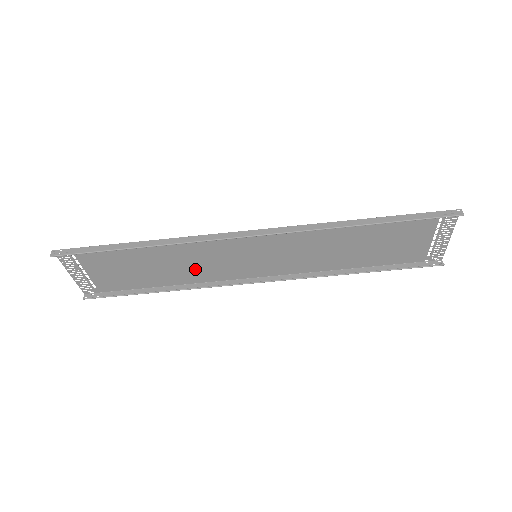
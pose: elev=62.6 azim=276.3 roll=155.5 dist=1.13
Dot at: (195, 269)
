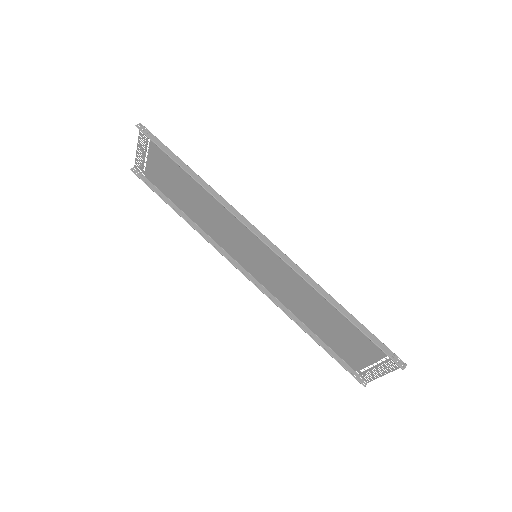
Dot at: (213, 224)
